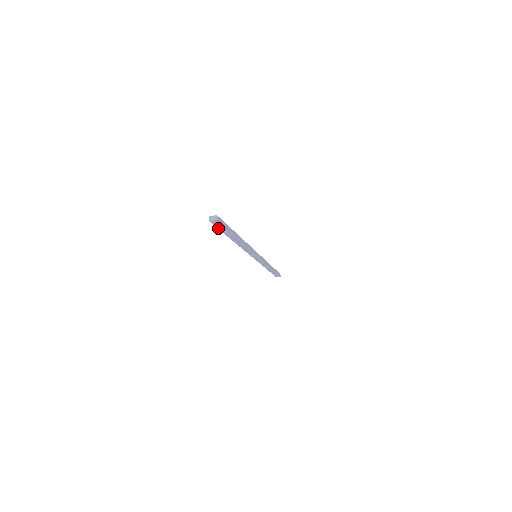
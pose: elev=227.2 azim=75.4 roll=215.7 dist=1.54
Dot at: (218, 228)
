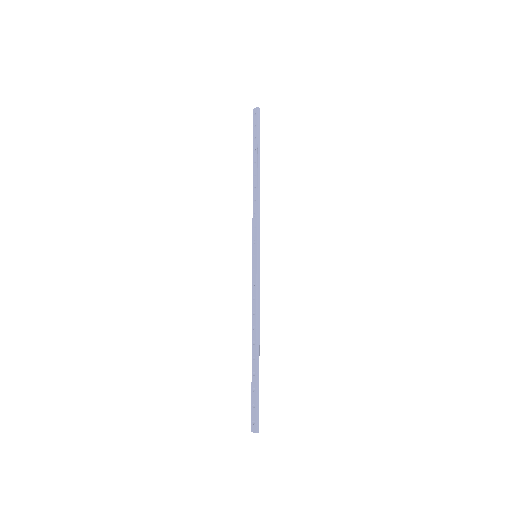
Dot at: (255, 406)
